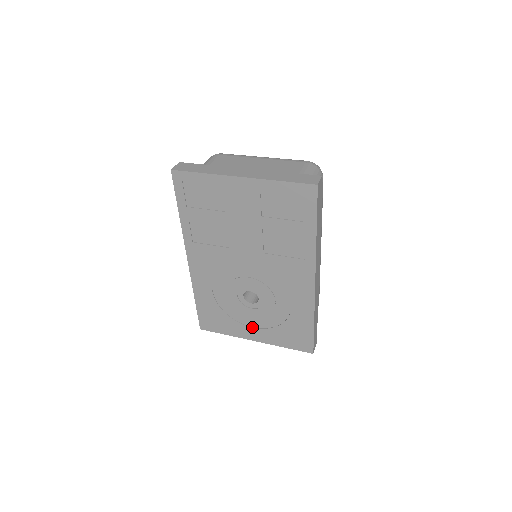
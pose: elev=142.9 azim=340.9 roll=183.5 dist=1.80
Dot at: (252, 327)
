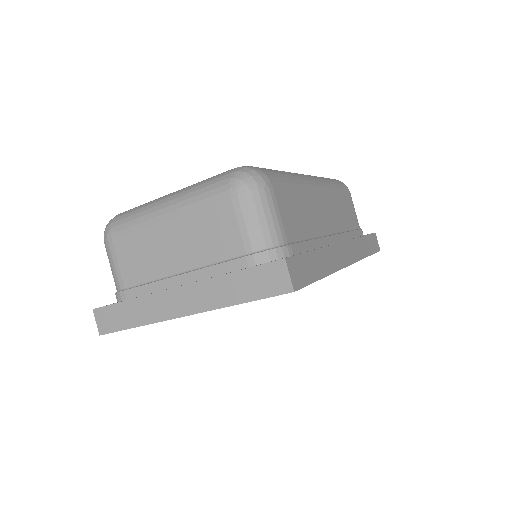
Dot at: occluded
